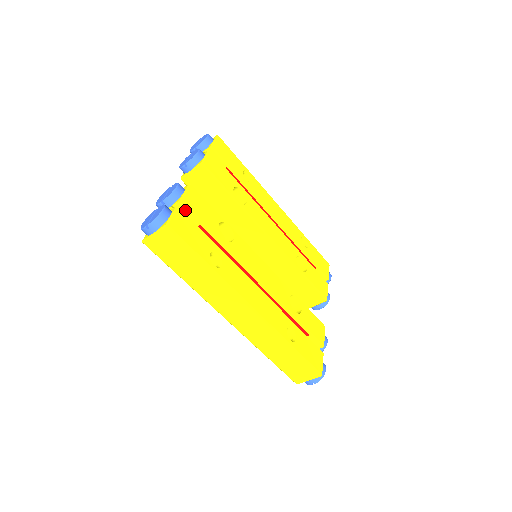
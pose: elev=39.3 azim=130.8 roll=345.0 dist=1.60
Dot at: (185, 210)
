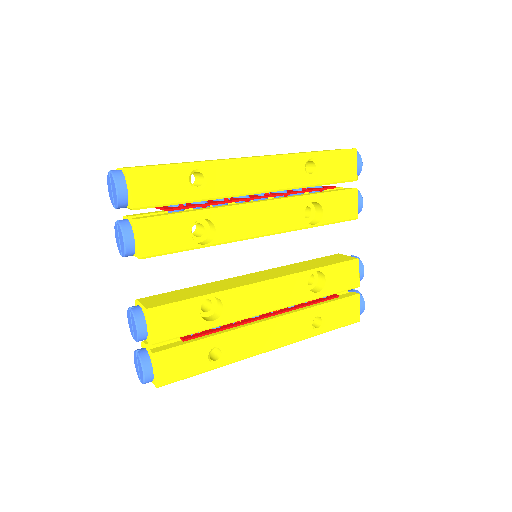
Dot at: (161, 342)
